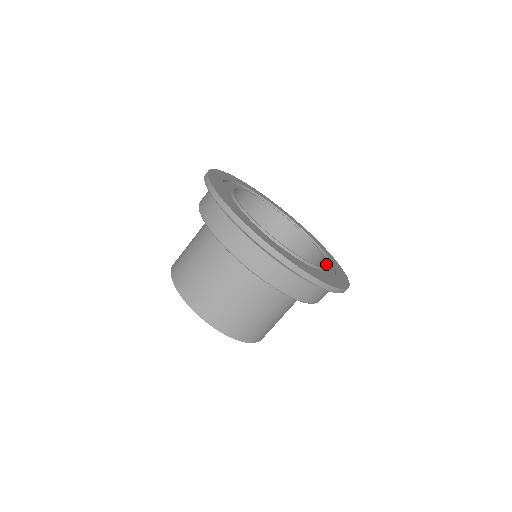
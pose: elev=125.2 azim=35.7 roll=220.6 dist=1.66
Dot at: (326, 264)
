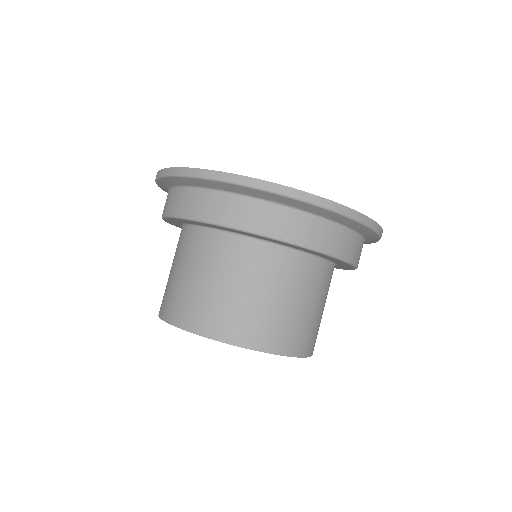
Dot at: occluded
